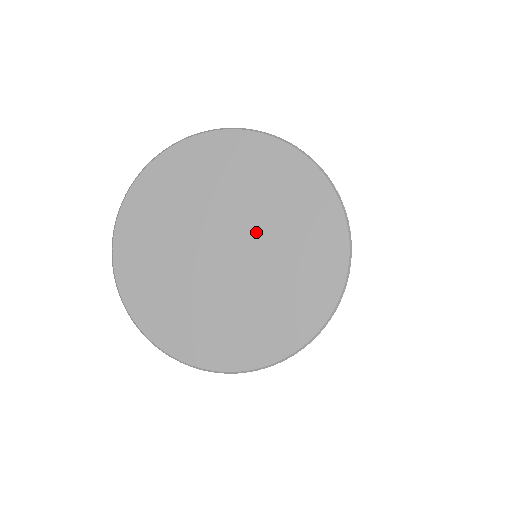
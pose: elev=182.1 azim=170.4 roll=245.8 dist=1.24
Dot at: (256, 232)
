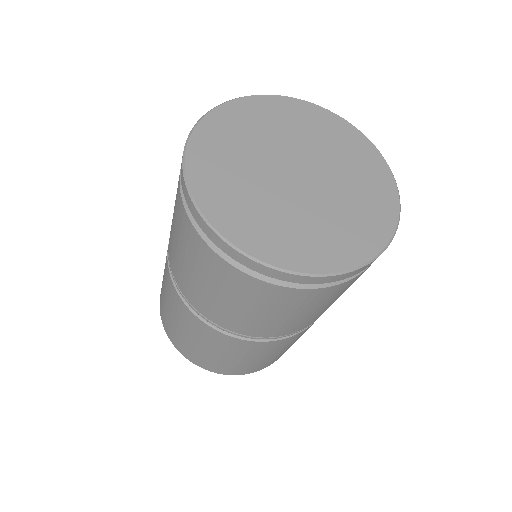
Dot at: (297, 150)
